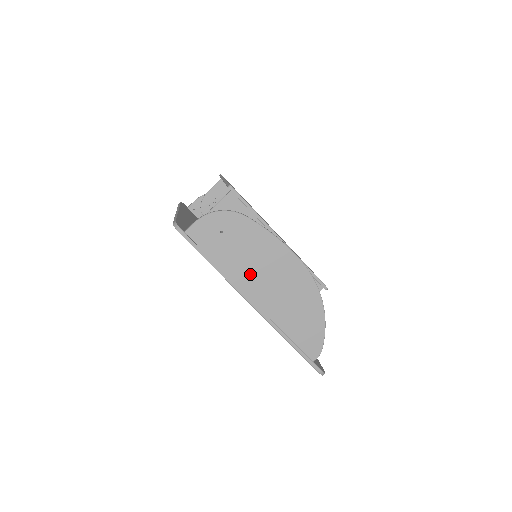
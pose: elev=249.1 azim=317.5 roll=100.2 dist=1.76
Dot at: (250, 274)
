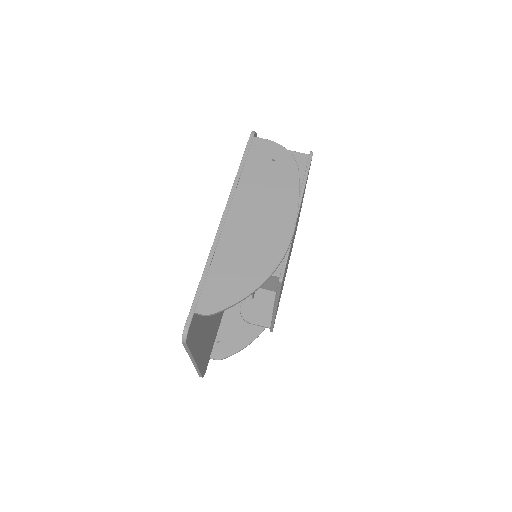
Dot at: (251, 200)
